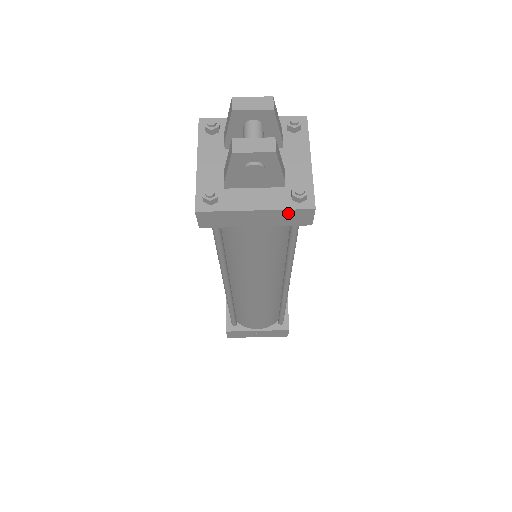
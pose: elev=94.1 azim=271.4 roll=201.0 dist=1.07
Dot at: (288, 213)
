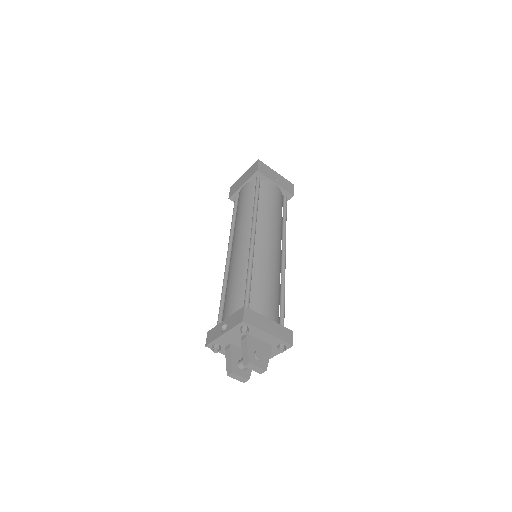
Dot at: occluded
